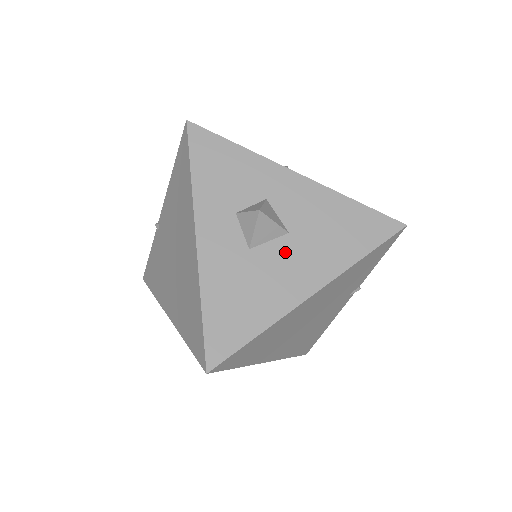
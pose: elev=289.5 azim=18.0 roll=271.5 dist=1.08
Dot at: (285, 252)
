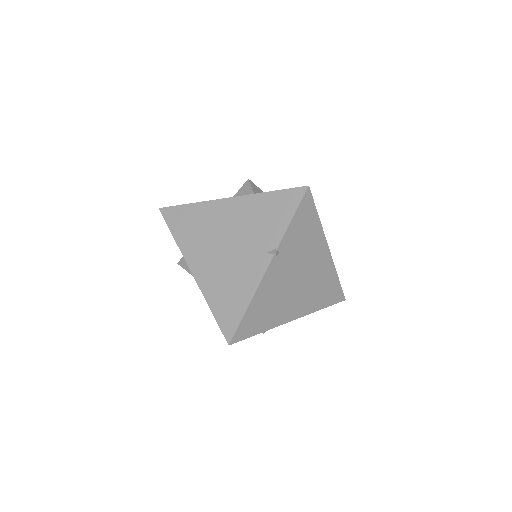
Dot at: occluded
